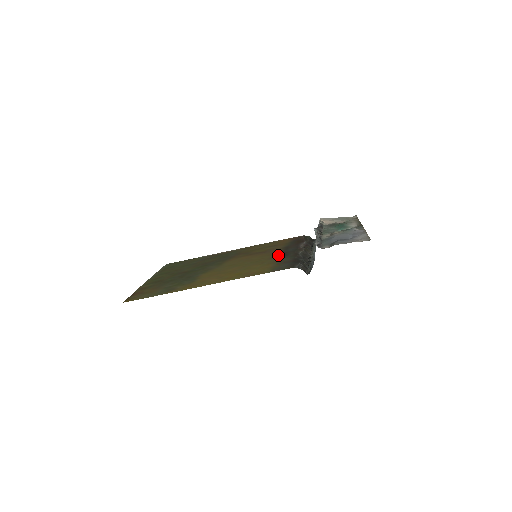
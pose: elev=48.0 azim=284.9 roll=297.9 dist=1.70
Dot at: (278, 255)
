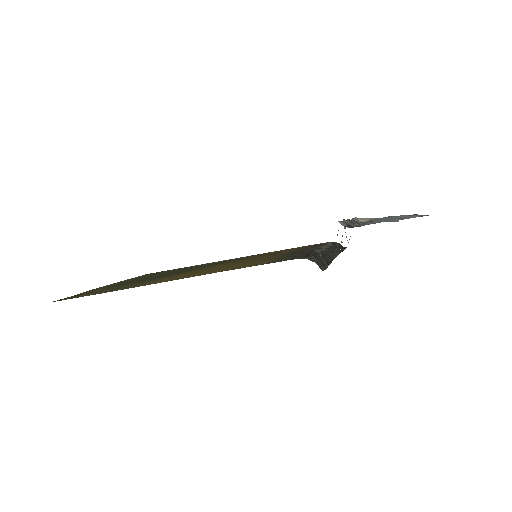
Dot at: occluded
